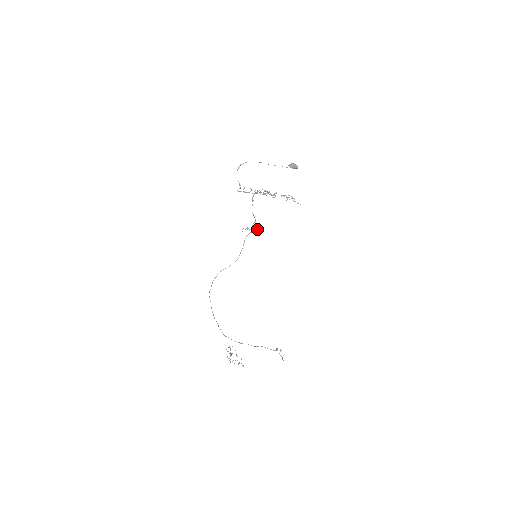
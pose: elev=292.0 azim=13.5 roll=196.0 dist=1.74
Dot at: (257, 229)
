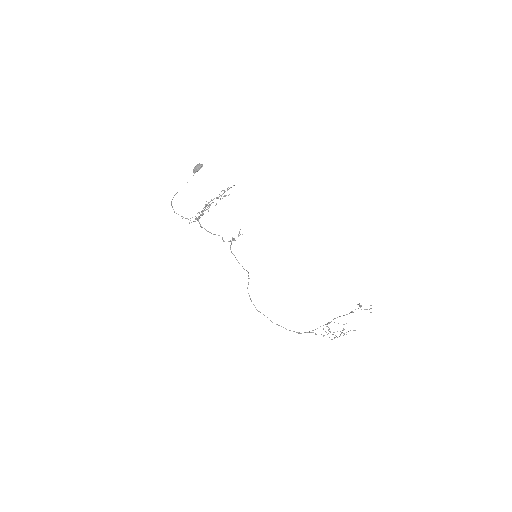
Dot at: (239, 232)
